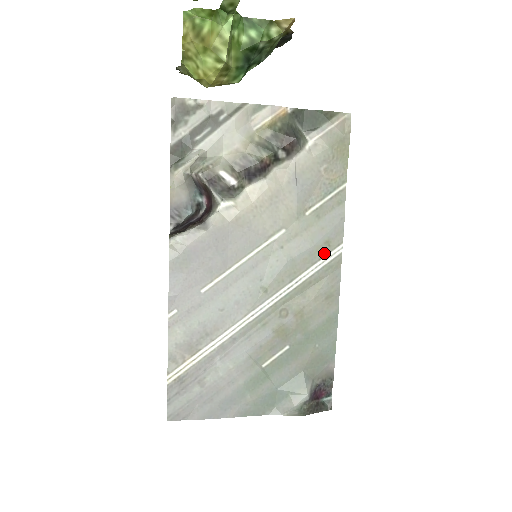
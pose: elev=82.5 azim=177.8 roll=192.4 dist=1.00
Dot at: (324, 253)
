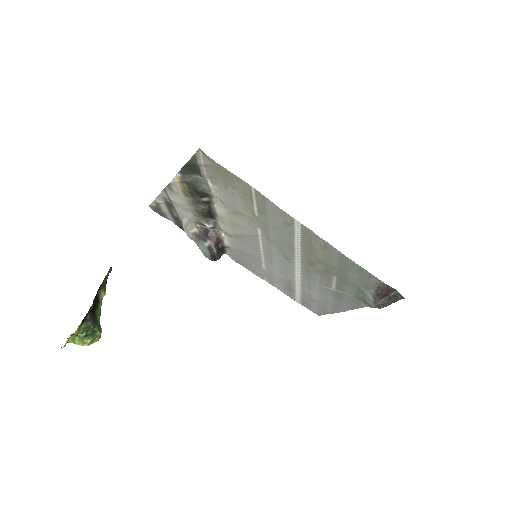
Dot at: (292, 229)
